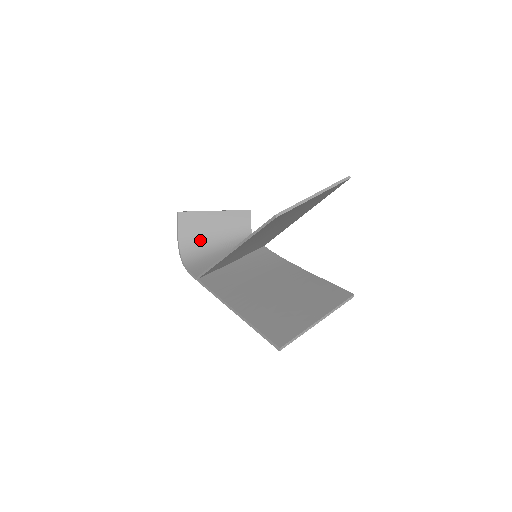
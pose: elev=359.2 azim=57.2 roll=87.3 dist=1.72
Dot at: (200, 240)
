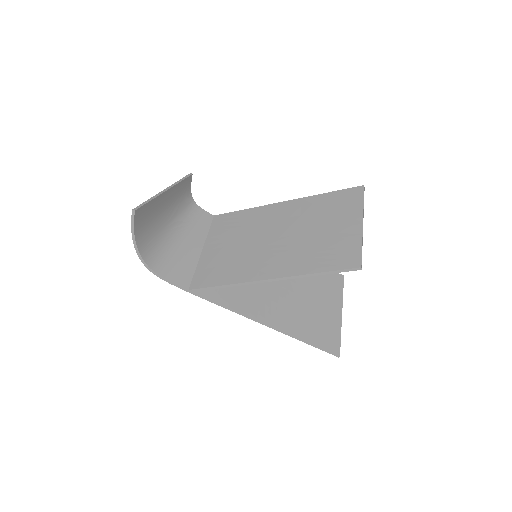
Dot at: (155, 232)
